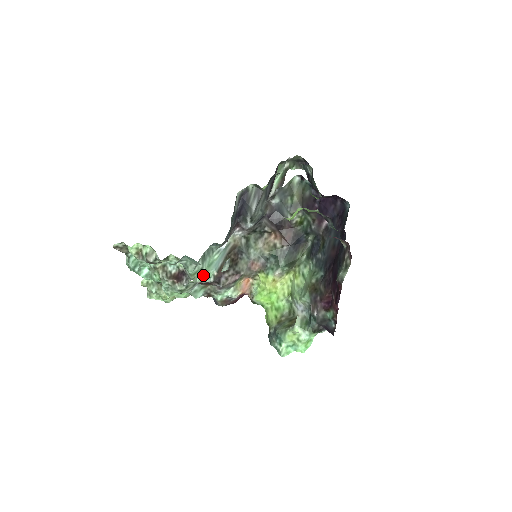
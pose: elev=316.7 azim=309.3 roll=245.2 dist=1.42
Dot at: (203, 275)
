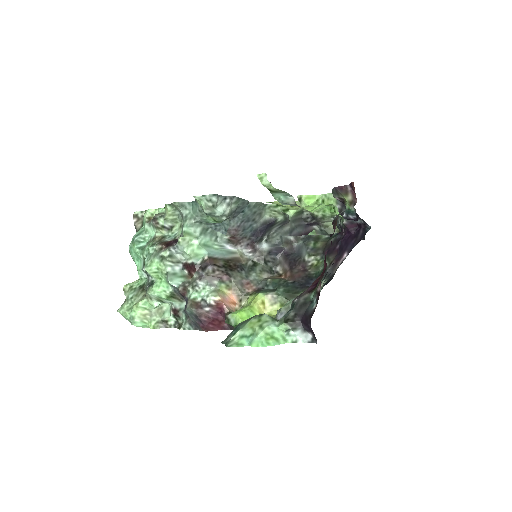
Dot at: (194, 248)
